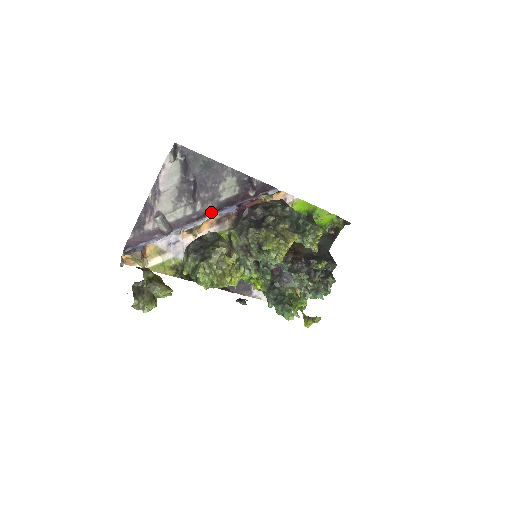
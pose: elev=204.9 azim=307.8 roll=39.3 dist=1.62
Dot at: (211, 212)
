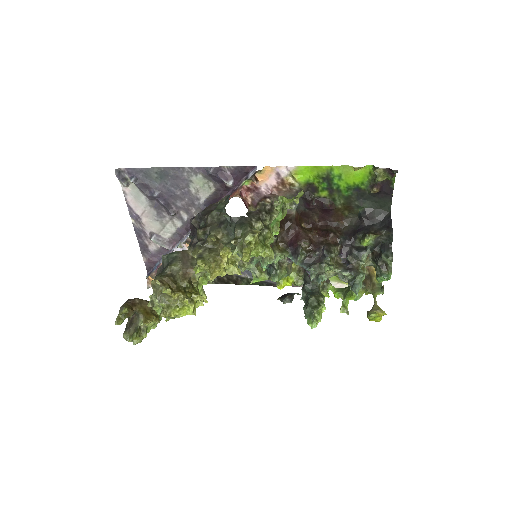
Dot at: occluded
